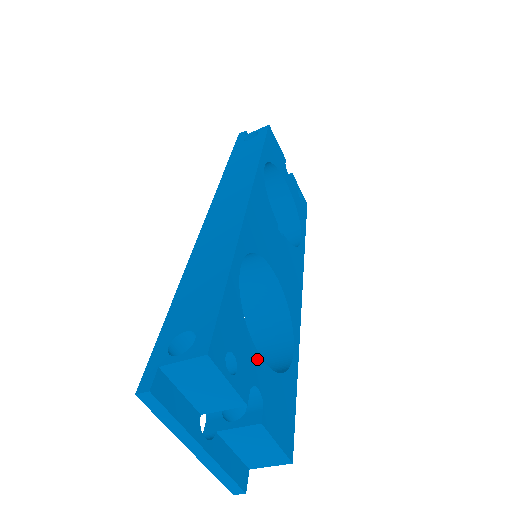
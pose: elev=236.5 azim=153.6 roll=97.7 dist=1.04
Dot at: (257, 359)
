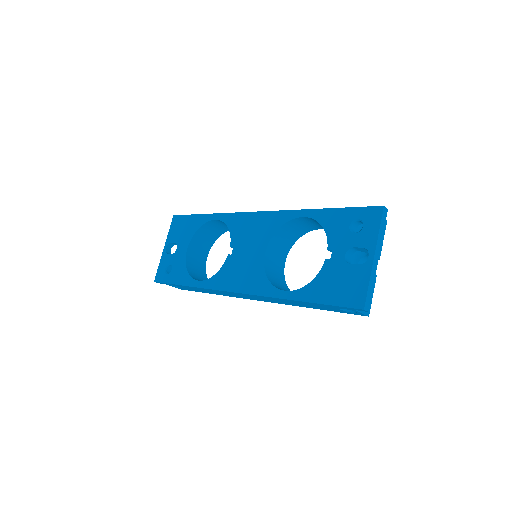
Dot at: occluded
